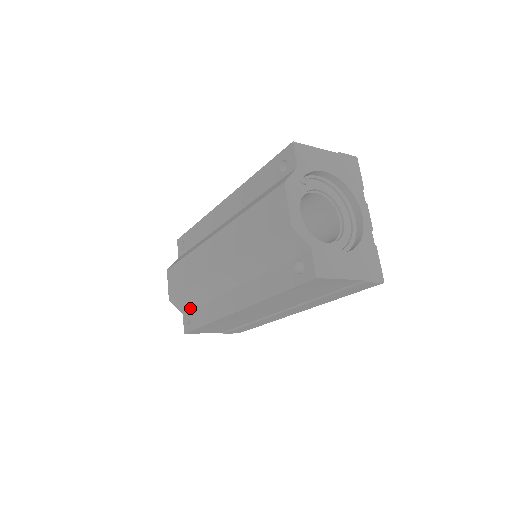
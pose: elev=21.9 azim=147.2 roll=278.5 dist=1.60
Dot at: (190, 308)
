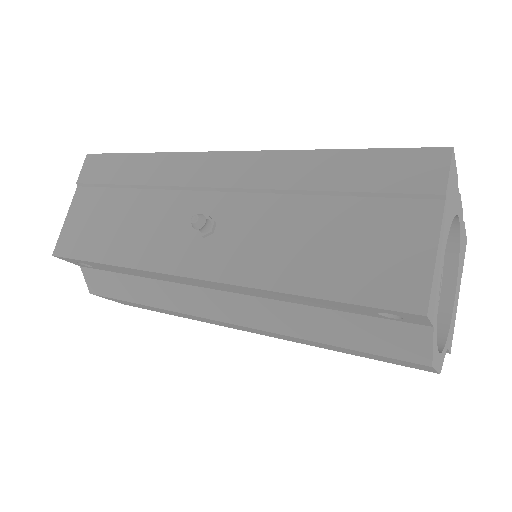
Dot at: occluded
